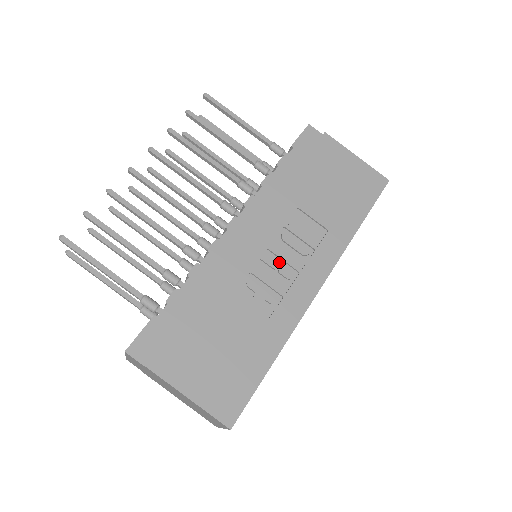
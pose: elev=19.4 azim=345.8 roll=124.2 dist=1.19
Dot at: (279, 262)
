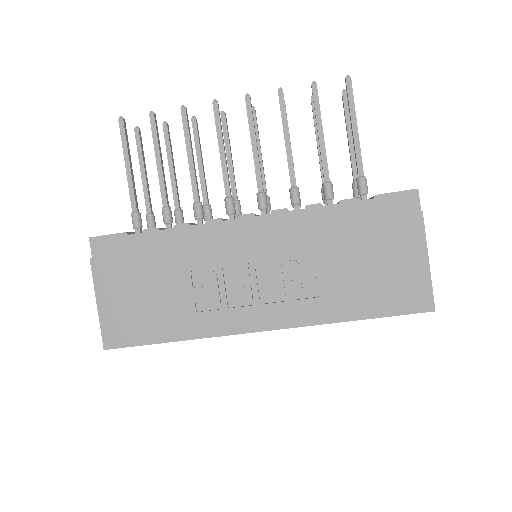
Dot at: (249, 281)
